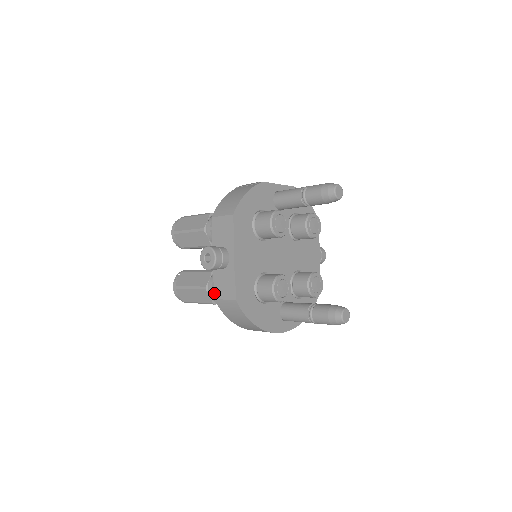
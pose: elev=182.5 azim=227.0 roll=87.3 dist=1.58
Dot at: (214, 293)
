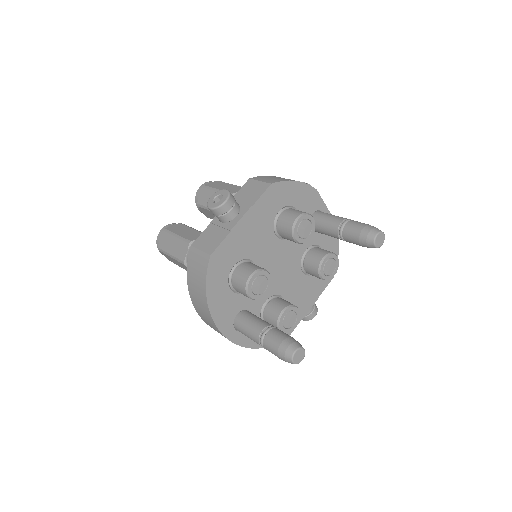
Dot at: (195, 240)
